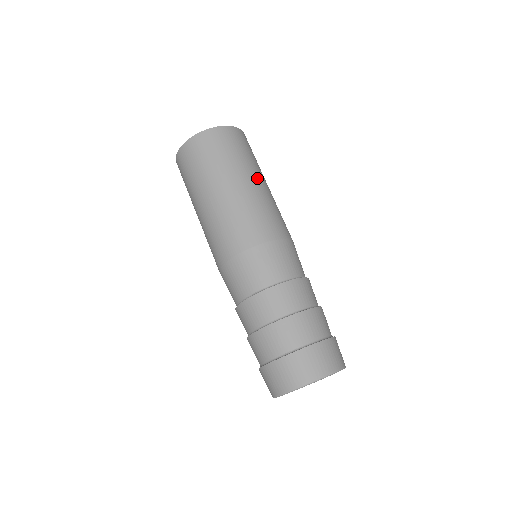
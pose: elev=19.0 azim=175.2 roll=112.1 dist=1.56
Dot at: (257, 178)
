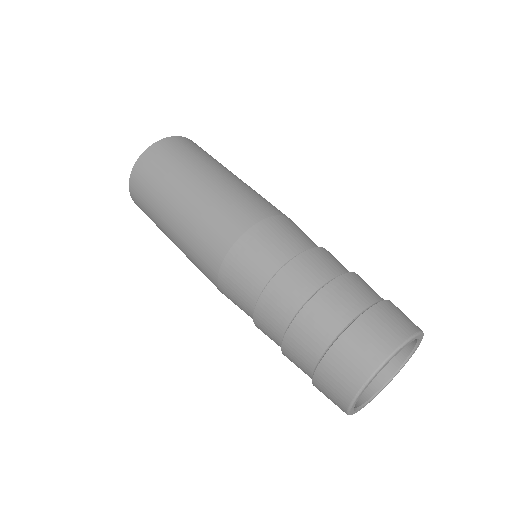
Dot at: occluded
